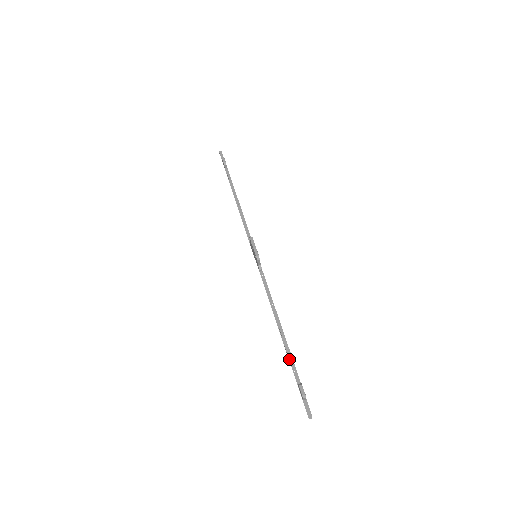
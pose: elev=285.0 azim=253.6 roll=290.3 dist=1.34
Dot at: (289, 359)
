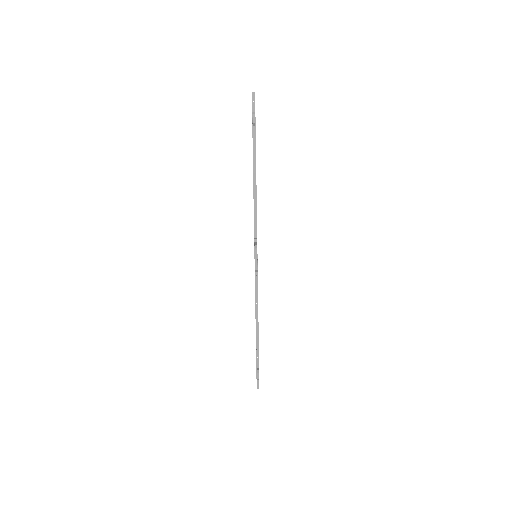
Dot at: (256, 349)
